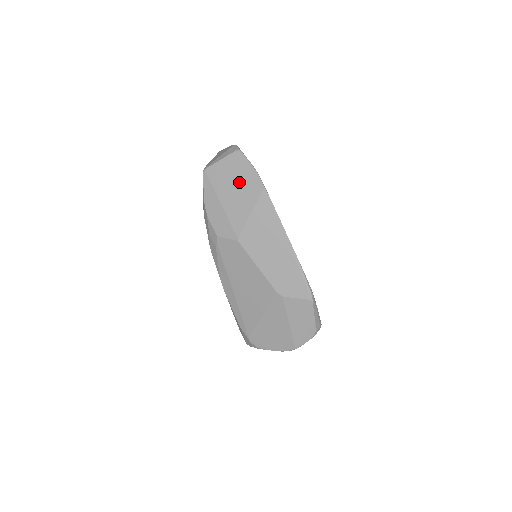
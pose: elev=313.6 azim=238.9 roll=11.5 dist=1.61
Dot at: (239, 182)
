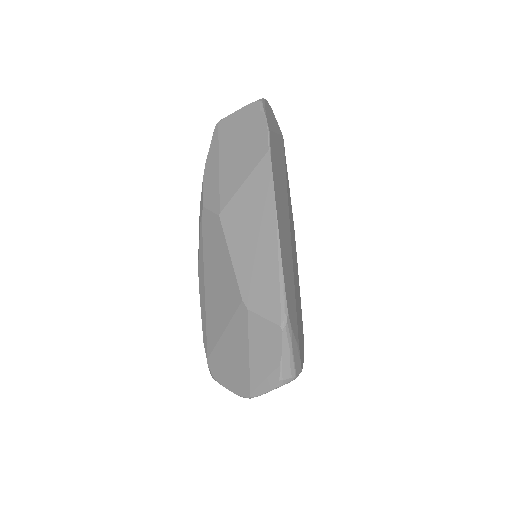
Dot at: (245, 140)
